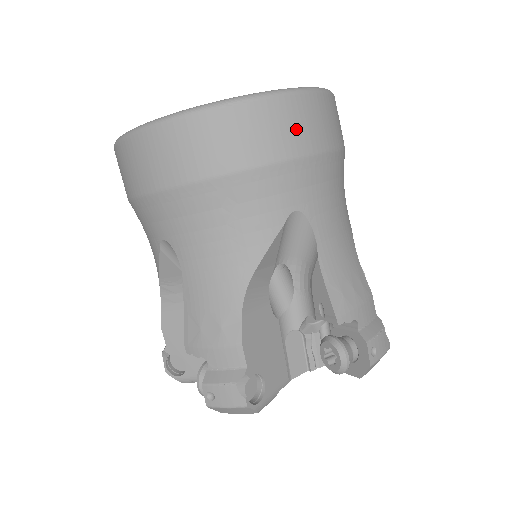
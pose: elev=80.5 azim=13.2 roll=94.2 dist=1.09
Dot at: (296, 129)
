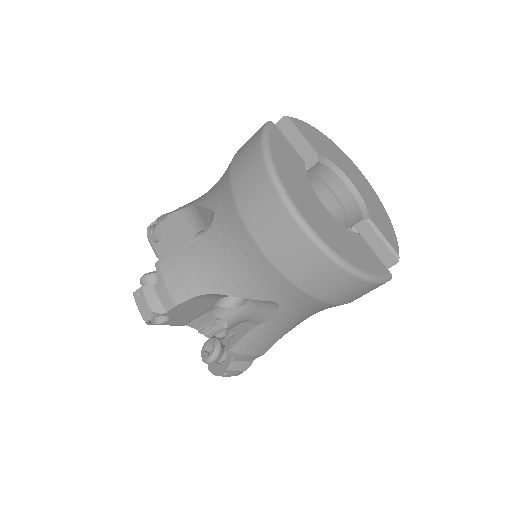
Dot at: (330, 287)
